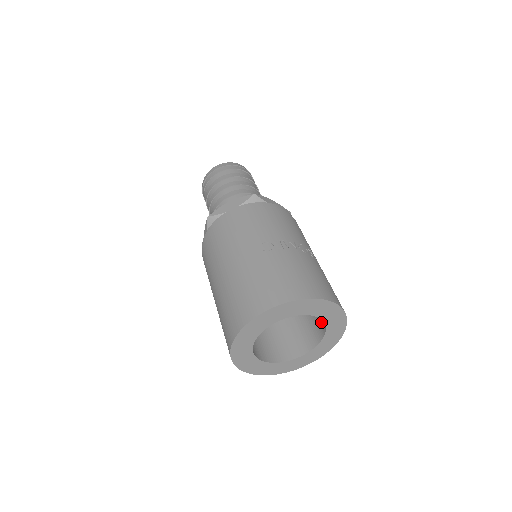
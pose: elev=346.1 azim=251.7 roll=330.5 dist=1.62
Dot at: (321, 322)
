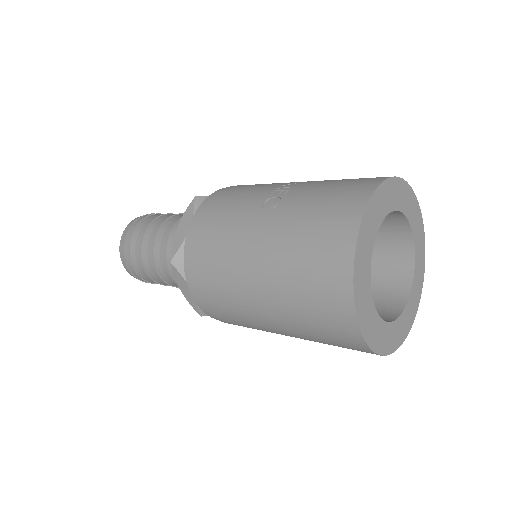
Dot at: (395, 228)
